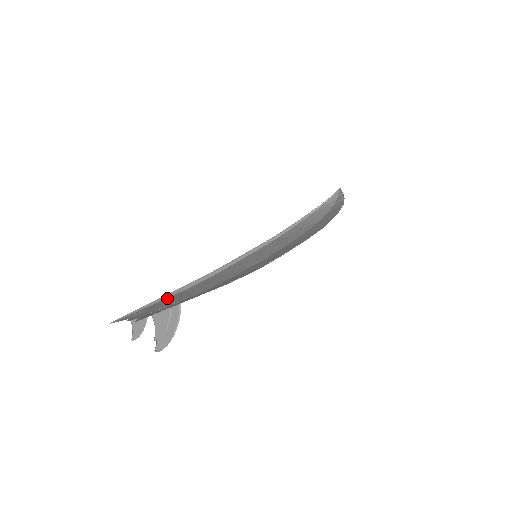
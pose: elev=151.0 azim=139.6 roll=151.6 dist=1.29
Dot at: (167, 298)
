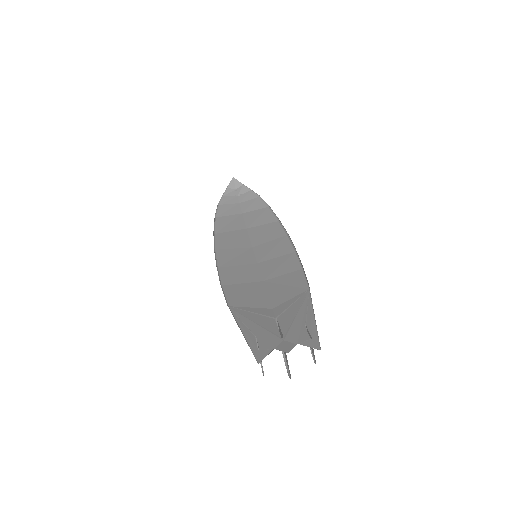
Dot at: (238, 319)
